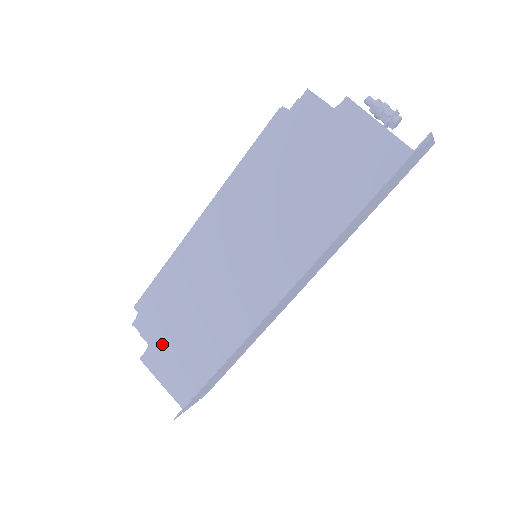
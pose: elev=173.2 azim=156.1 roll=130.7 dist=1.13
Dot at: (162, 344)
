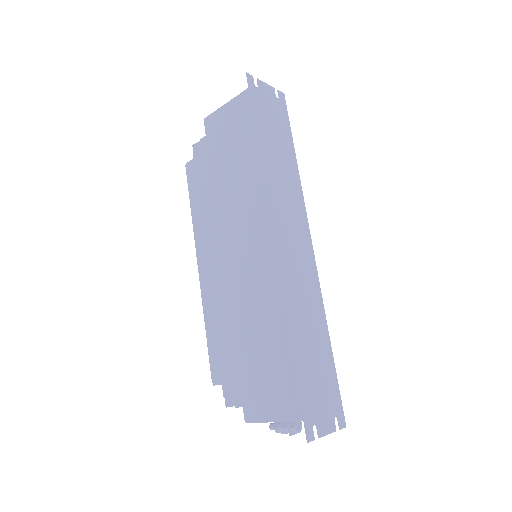
Dot at: (246, 385)
